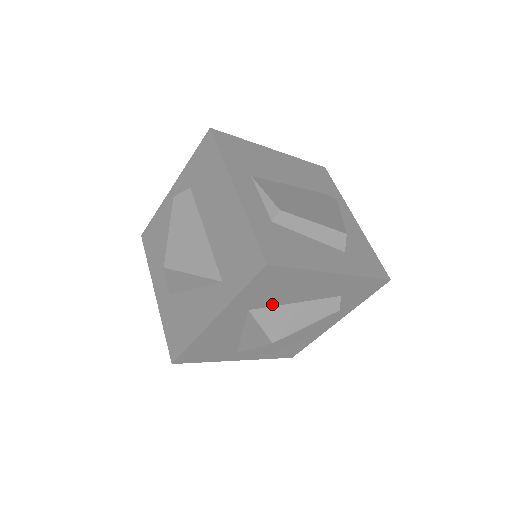
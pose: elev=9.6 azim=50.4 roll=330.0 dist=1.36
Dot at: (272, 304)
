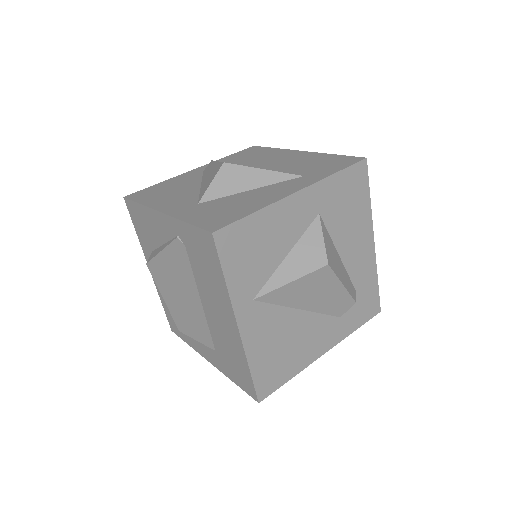
Dot at: (331, 230)
